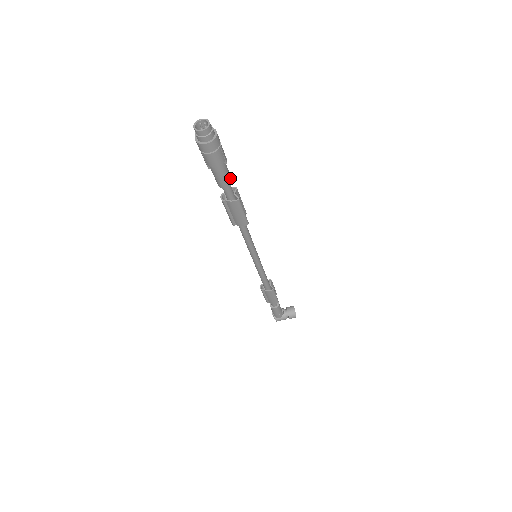
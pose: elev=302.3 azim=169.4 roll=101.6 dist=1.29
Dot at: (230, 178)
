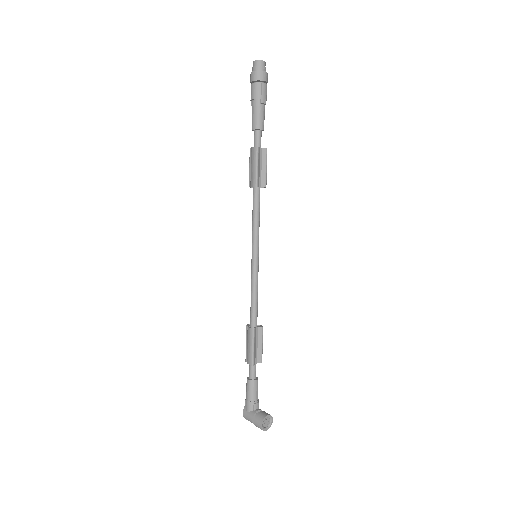
Dot at: (261, 123)
